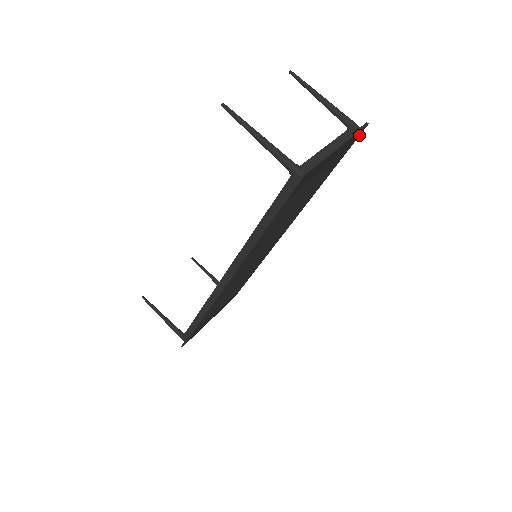
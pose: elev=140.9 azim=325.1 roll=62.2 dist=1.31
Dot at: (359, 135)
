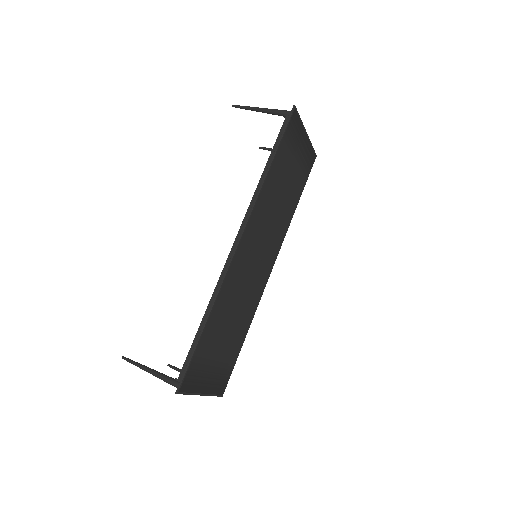
Dot at: (313, 163)
